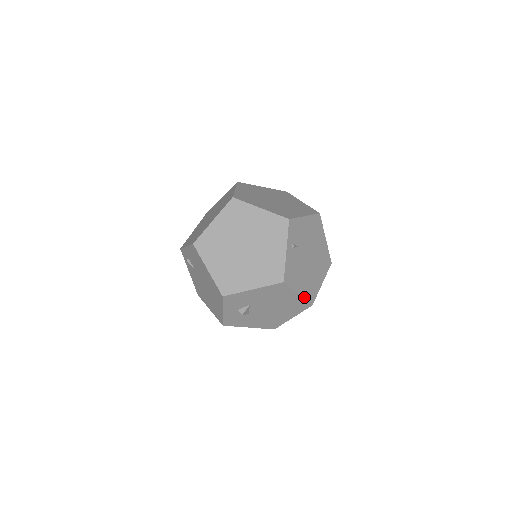
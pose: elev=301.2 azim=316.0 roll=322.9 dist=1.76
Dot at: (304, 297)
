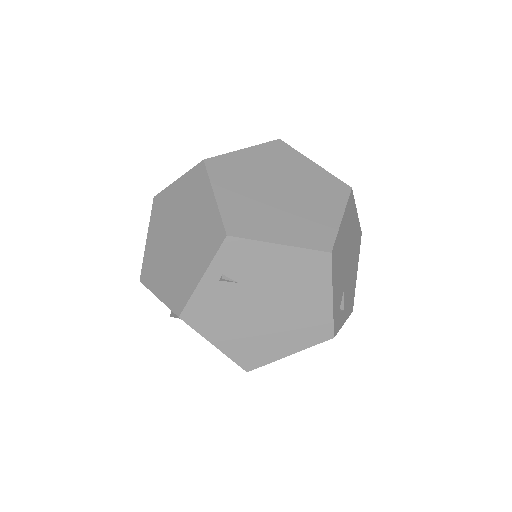
Dot at: (228, 354)
